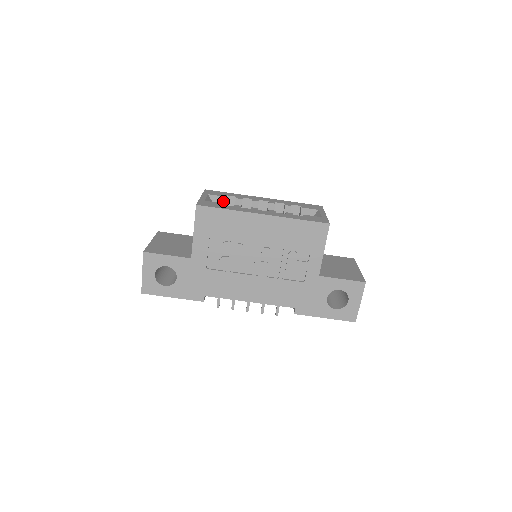
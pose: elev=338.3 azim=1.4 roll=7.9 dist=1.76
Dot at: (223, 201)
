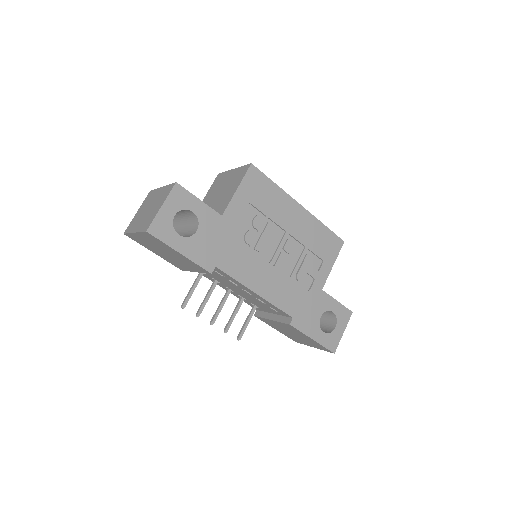
Dot at: occluded
